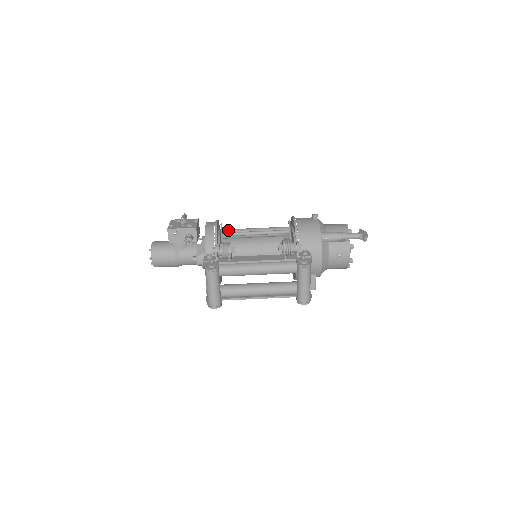
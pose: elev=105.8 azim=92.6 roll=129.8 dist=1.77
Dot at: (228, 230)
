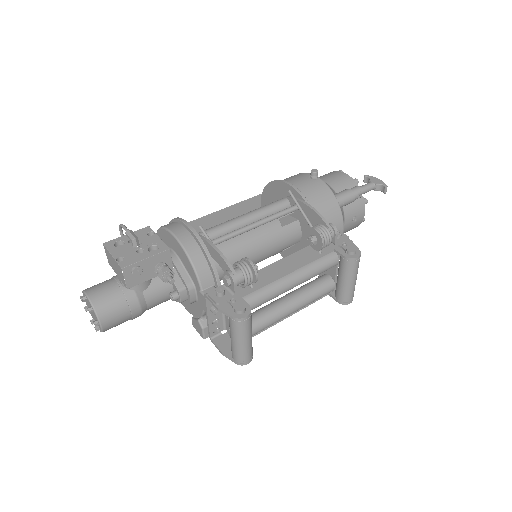
Dot at: (209, 232)
